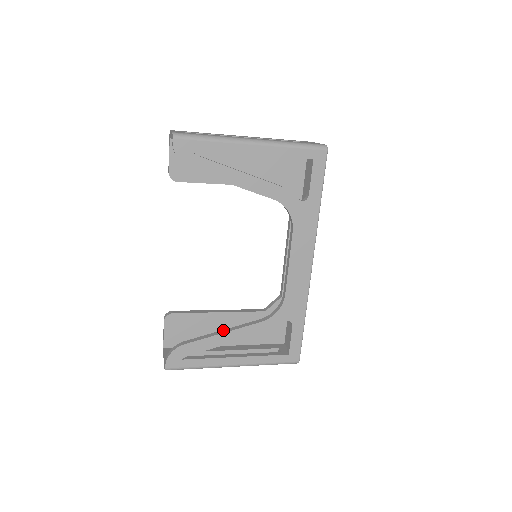
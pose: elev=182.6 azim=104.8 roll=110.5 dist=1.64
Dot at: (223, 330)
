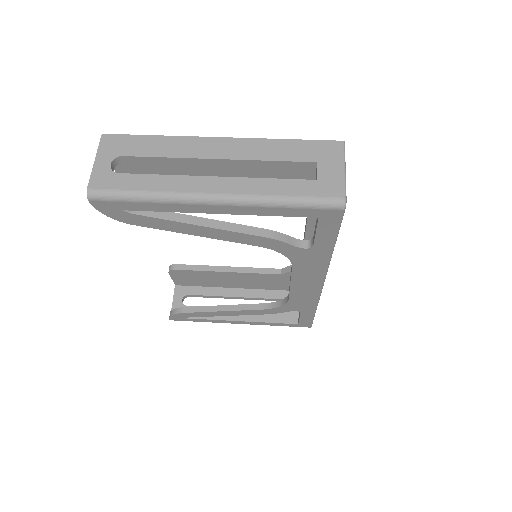
Dot at: (223, 306)
